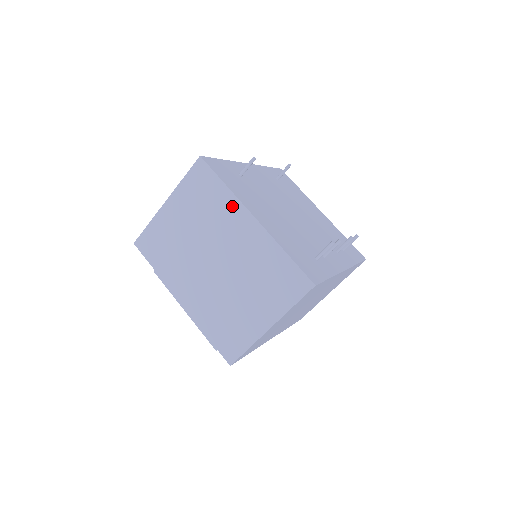
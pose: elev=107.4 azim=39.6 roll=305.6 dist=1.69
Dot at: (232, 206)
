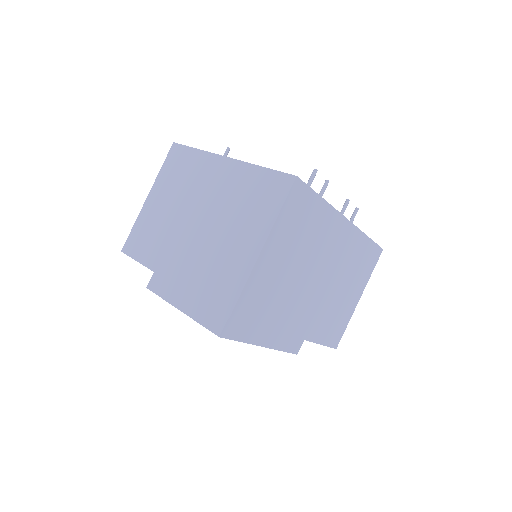
Dot at: (205, 161)
